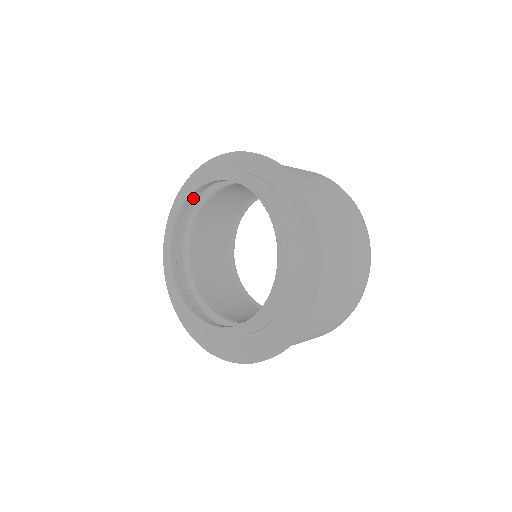
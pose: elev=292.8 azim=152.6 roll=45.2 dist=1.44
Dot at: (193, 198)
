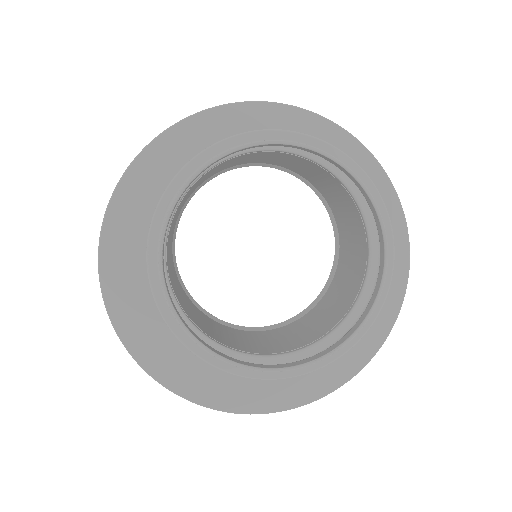
Dot at: (208, 167)
